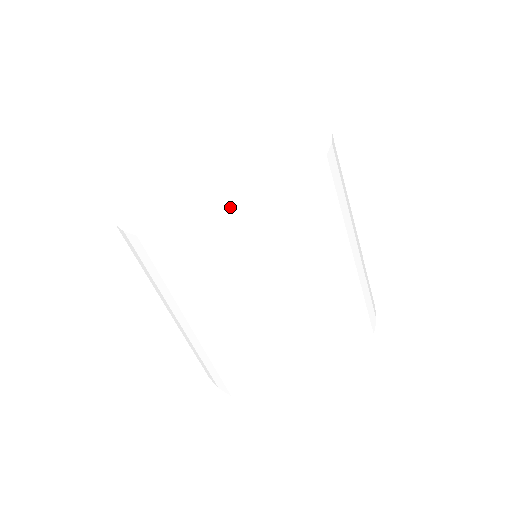
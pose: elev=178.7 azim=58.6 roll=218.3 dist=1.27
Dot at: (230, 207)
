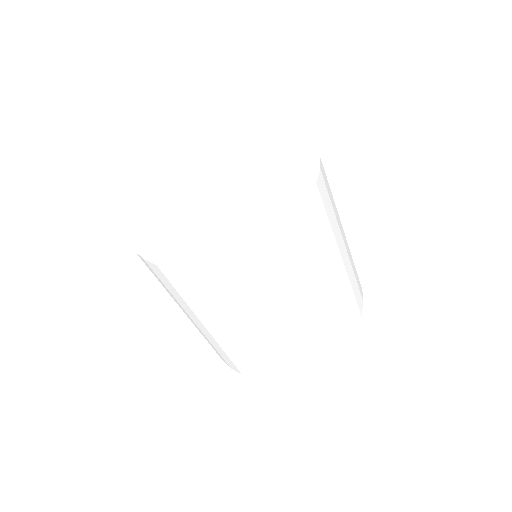
Dot at: (218, 246)
